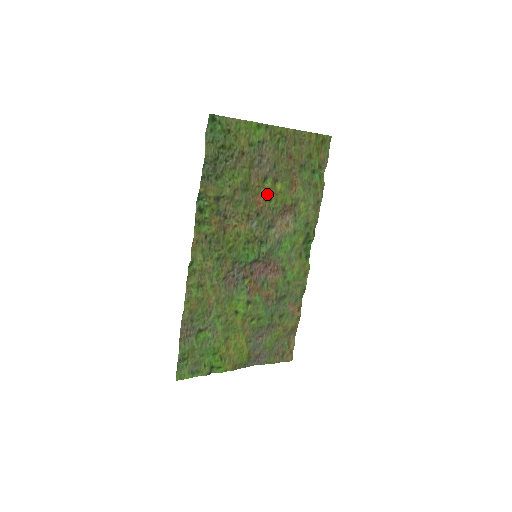
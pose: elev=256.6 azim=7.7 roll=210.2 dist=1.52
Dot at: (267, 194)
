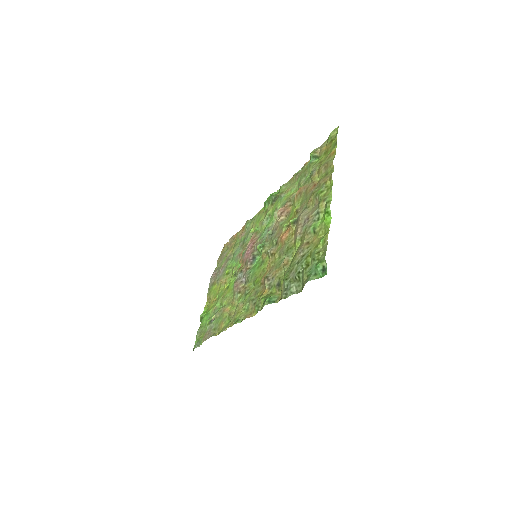
Dot at: (289, 227)
